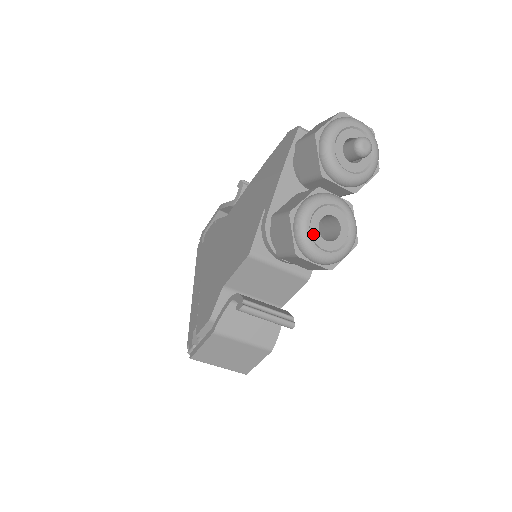
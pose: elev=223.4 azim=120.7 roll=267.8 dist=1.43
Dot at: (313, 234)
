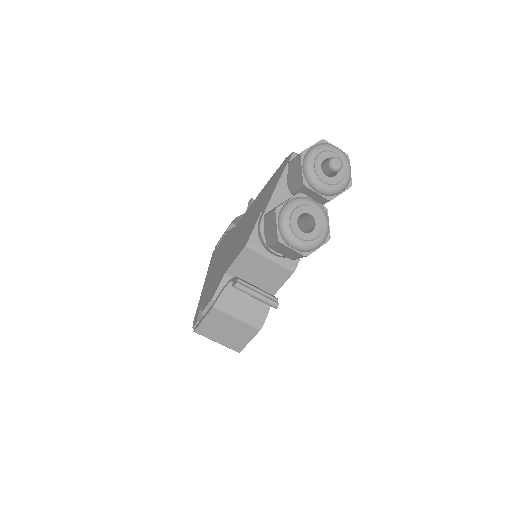
Dot at: (293, 226)
